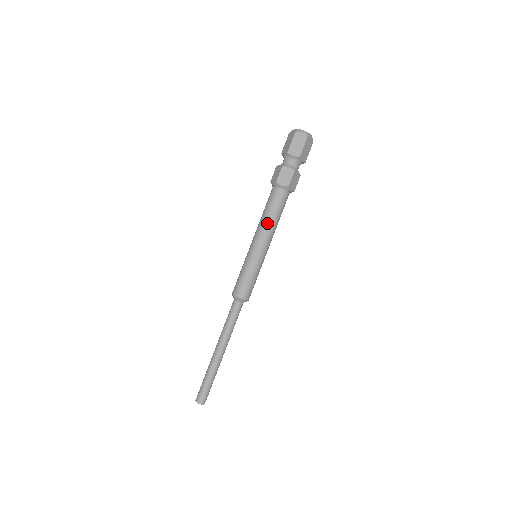
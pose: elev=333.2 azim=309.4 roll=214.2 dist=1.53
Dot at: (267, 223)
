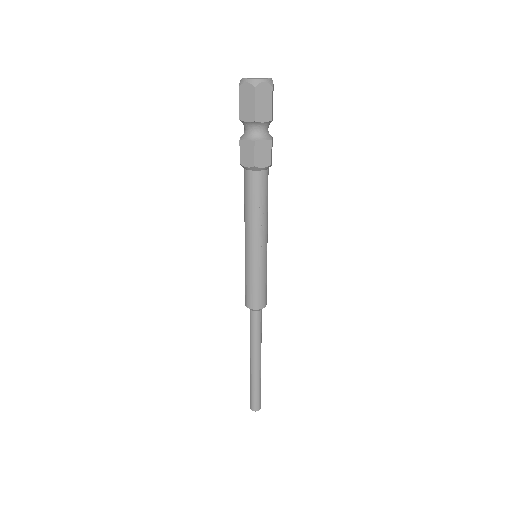
Dot at: (248, 218)
